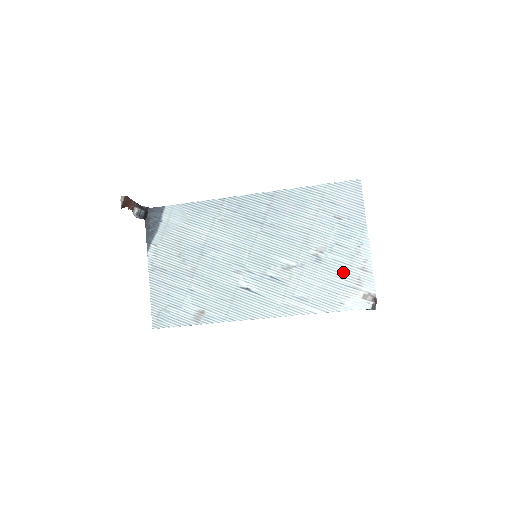
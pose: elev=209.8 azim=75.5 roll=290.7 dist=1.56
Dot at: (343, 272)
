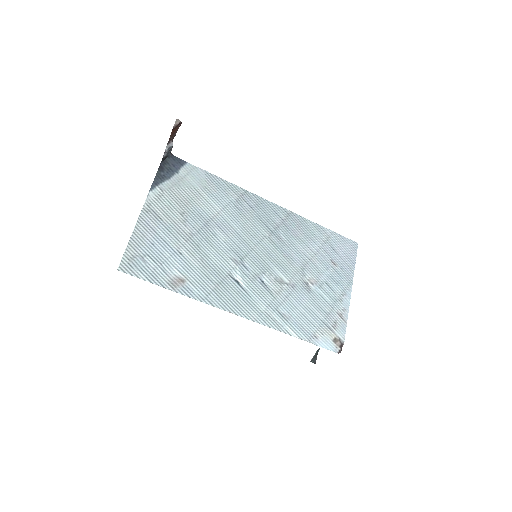
Dot at: (325, 310)
